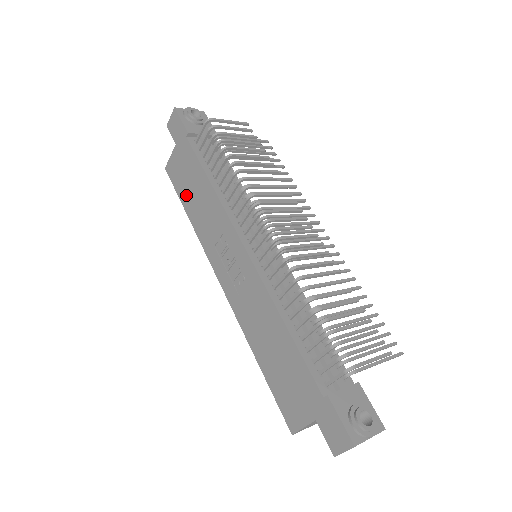
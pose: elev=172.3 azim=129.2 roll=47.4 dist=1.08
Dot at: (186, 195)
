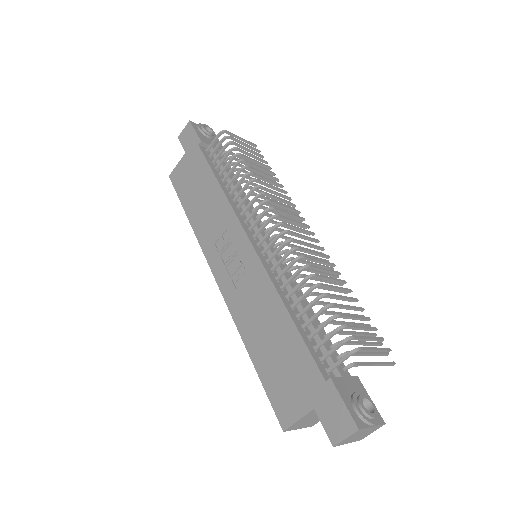
Dot at: (189, 198)
